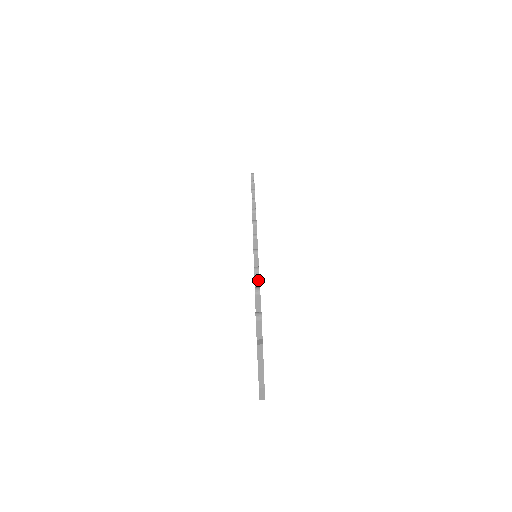
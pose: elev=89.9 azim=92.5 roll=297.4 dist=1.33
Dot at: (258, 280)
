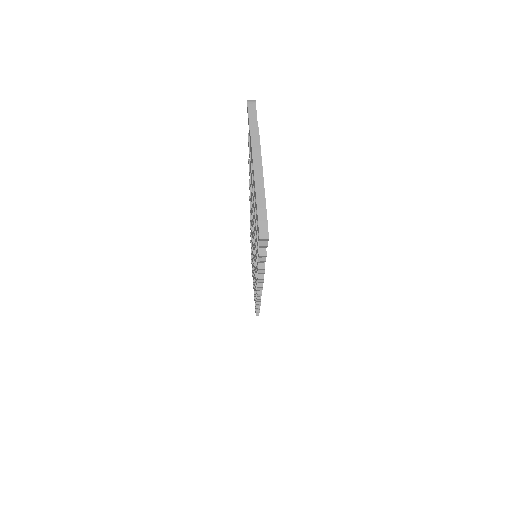
Dot at: occluded
